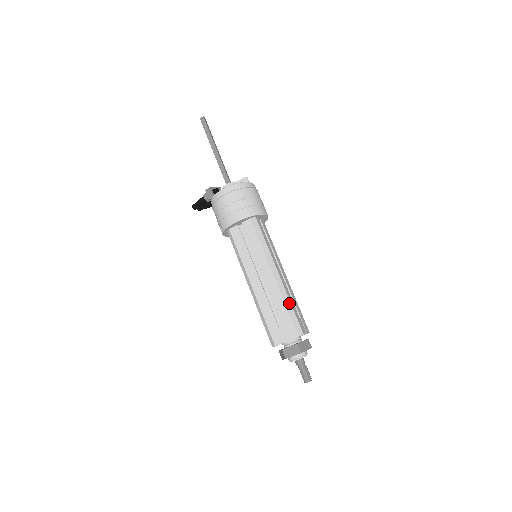
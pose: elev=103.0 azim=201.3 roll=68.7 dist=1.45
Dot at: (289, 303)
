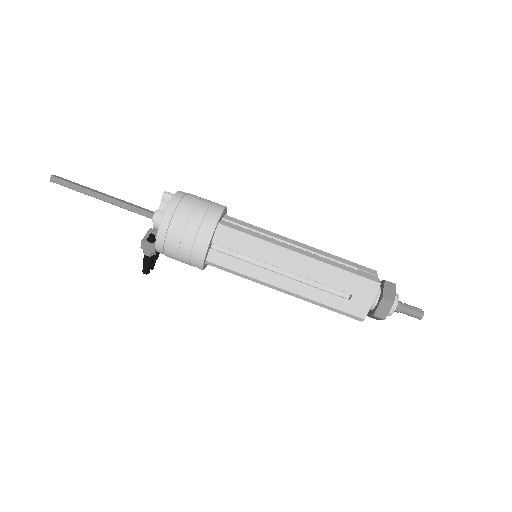
Dot at: (338, 270)
